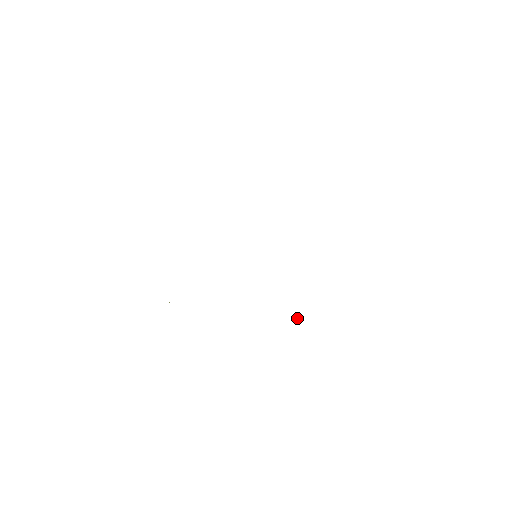
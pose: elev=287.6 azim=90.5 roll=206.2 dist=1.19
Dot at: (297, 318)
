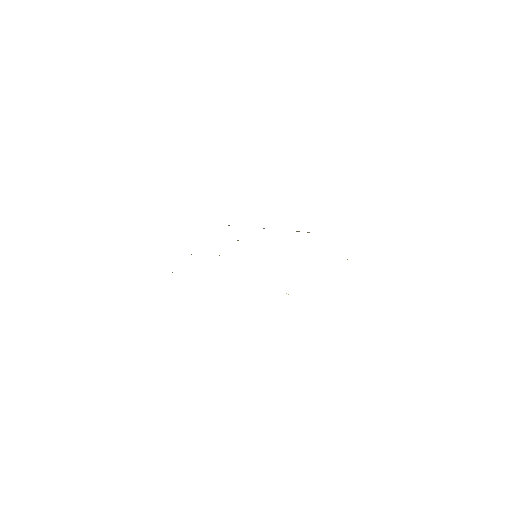
Dot at: (286, 293)
